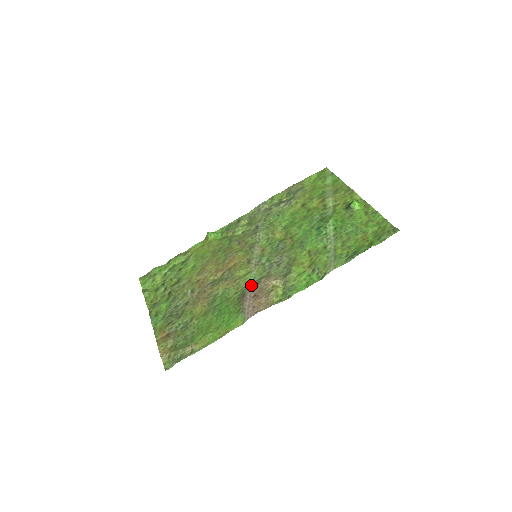
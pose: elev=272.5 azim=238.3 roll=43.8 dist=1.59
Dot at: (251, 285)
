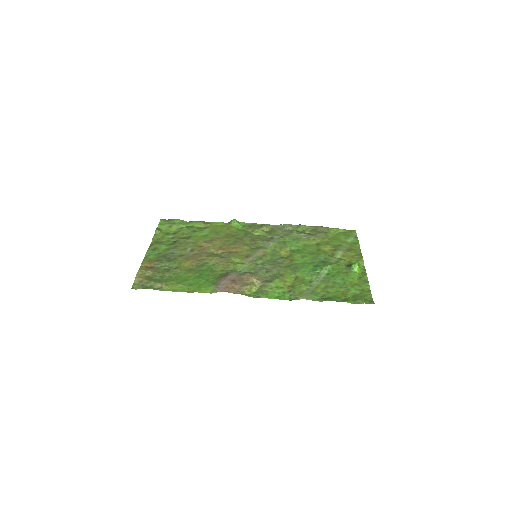
Dot at: (237, 272)
